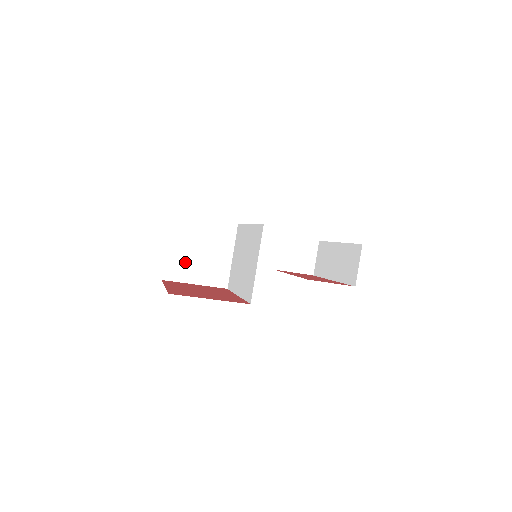
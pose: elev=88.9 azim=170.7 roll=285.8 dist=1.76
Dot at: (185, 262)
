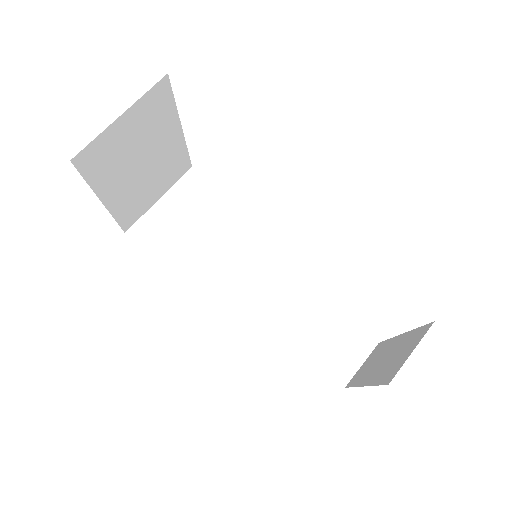
Dot at: (168, 229)
